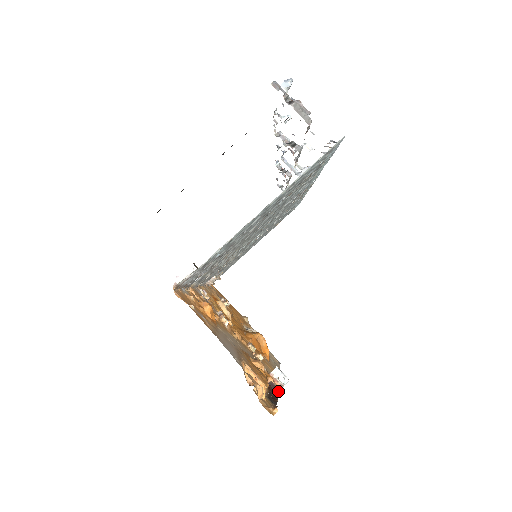
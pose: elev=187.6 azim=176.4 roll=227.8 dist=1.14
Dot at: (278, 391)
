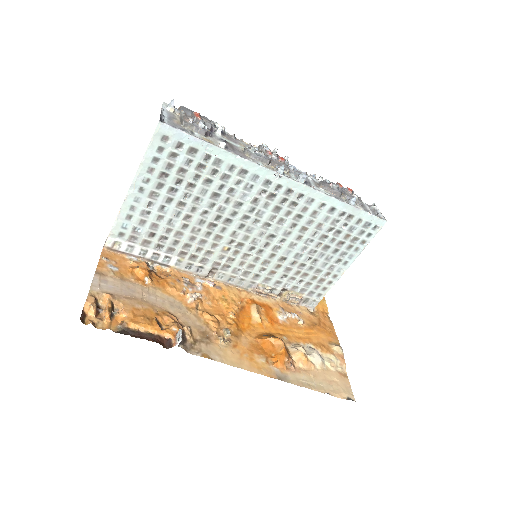
Dot at: (171, 347)
